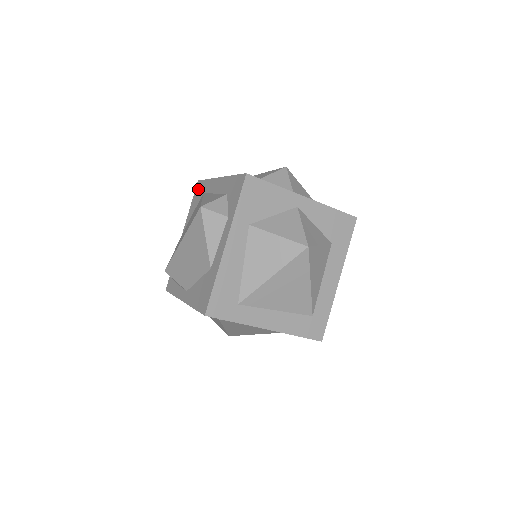
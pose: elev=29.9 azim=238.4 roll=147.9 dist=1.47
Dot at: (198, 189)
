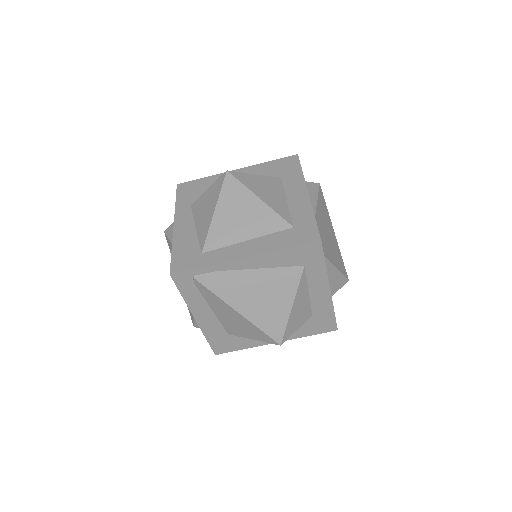
Dot at: occluded
